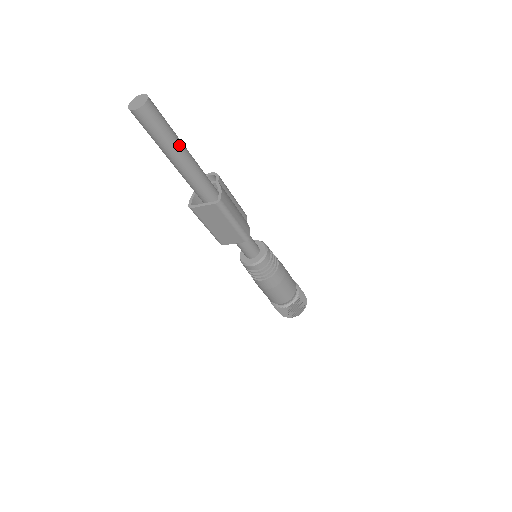
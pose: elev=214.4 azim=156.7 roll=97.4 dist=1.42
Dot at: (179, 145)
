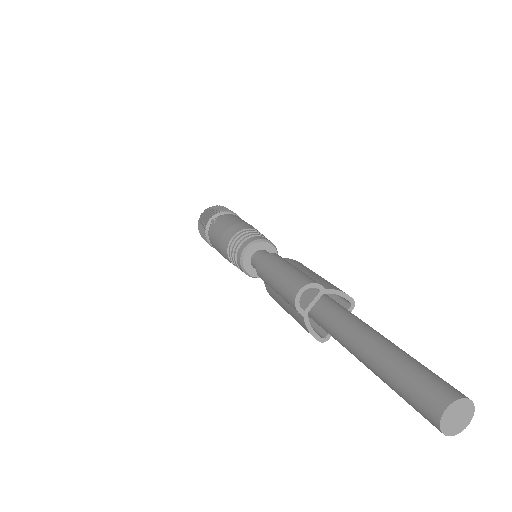
Dot at: occluded
